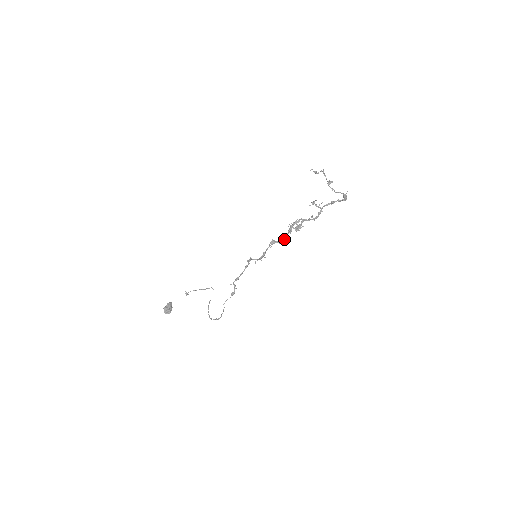
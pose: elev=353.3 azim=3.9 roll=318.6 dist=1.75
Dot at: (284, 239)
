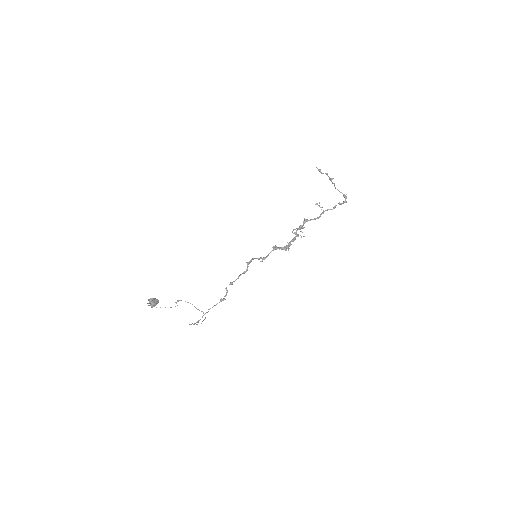
Dot at: (286, 245)
